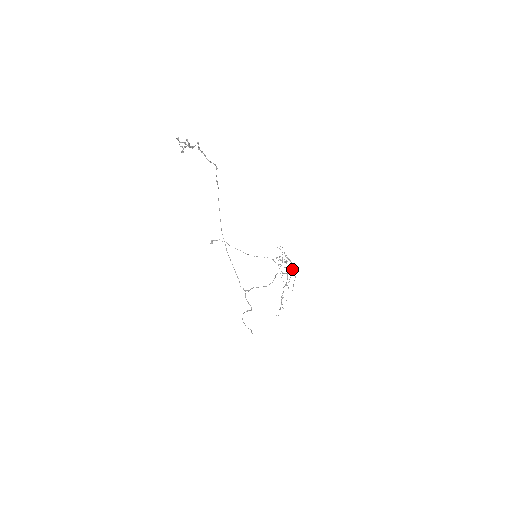
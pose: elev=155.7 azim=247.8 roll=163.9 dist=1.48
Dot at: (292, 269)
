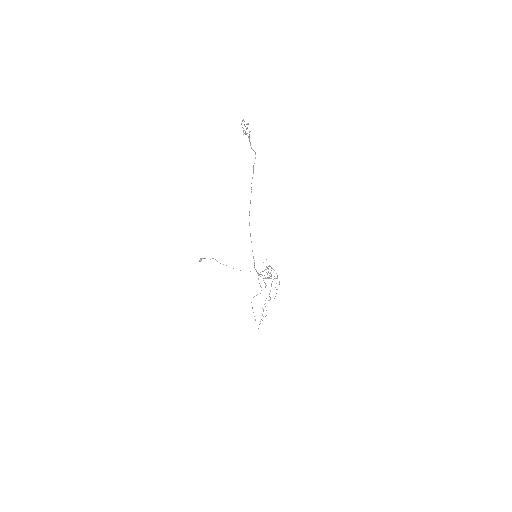
Dot at: (277, 277)
